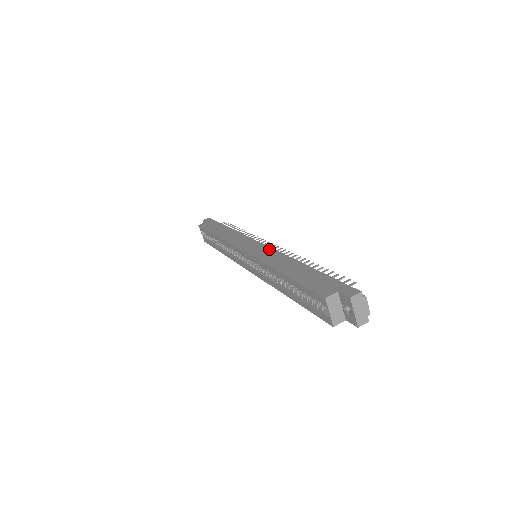
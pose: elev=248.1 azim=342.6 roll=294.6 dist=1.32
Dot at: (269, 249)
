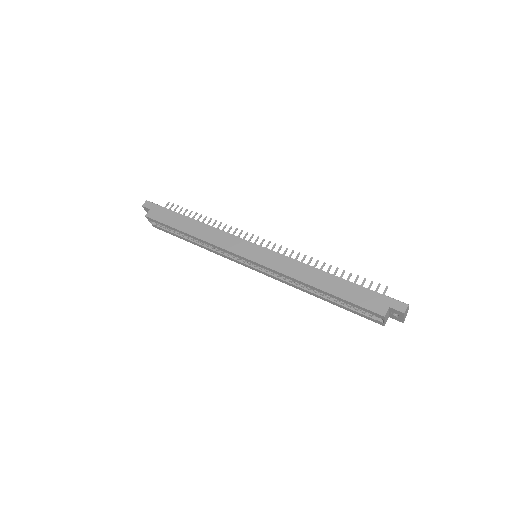
Dot at: (278, 256)
